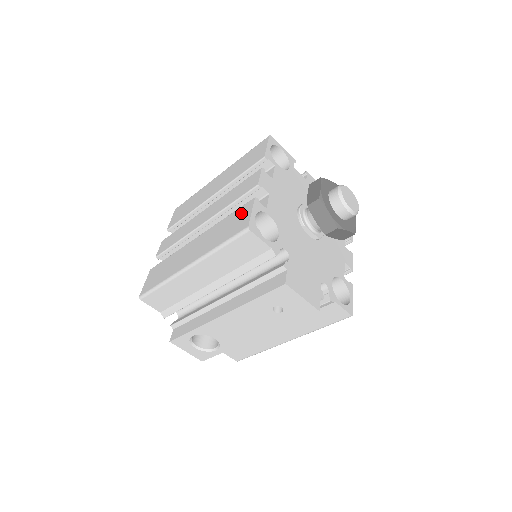
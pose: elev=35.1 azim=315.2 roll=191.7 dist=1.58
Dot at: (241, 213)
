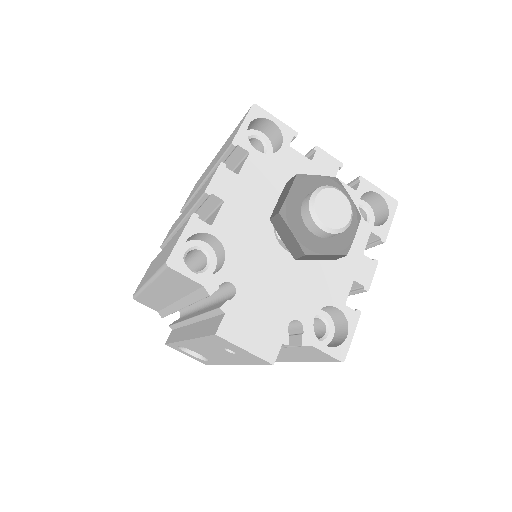
Dot at: (179, 233)
